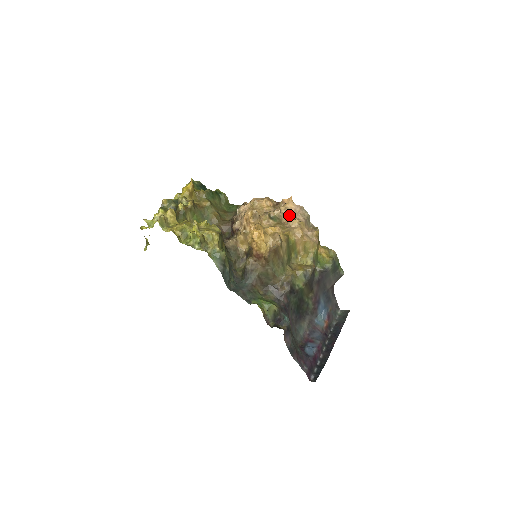
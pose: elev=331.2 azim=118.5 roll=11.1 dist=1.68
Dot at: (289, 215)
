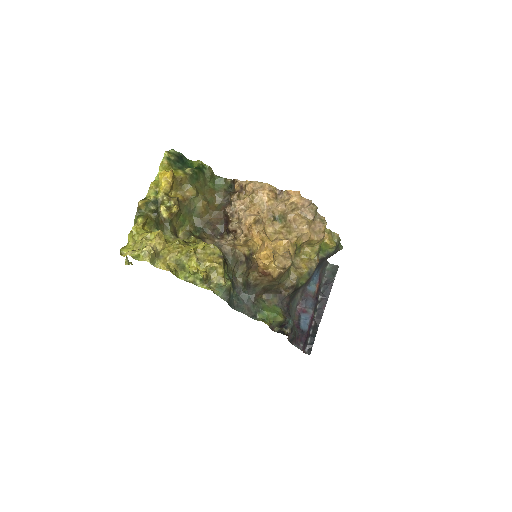
Dot at: (295, 210)
